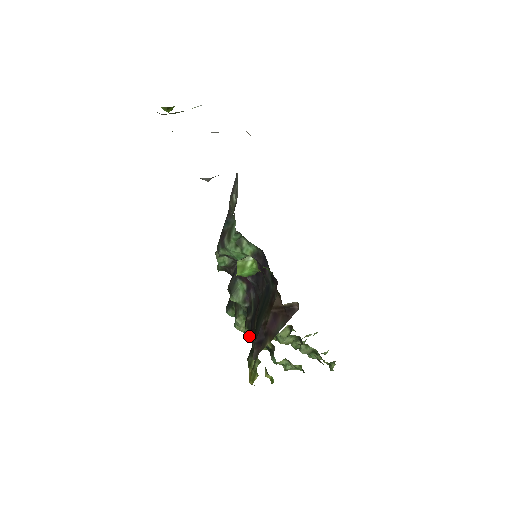
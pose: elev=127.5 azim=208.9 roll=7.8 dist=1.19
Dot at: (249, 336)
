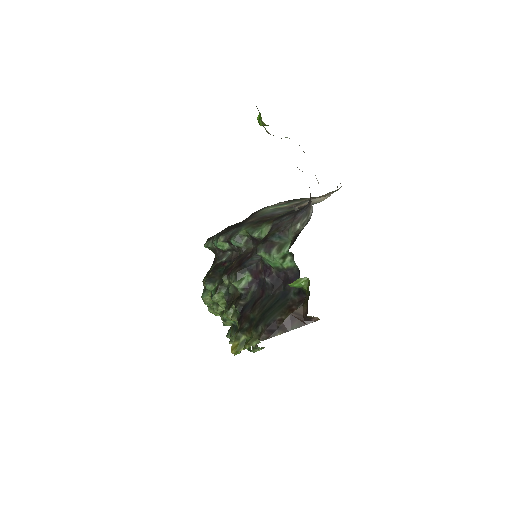
Dot at: (232, 314)
